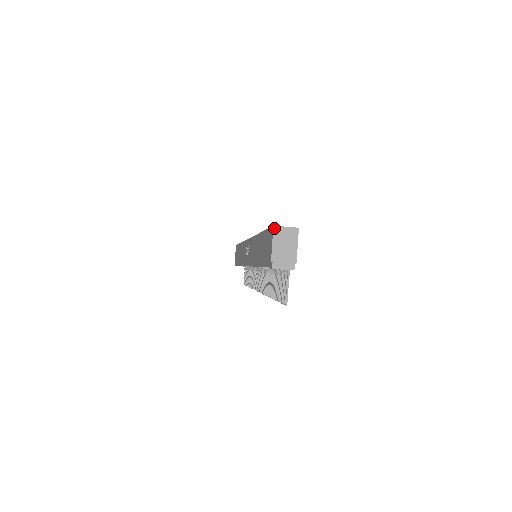
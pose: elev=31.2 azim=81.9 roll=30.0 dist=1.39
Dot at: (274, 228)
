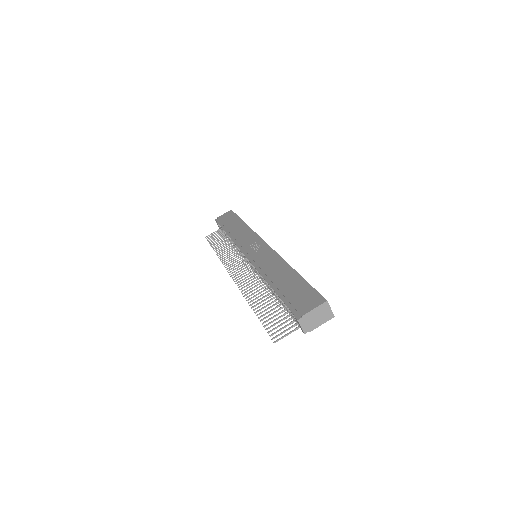
Dot at: (326, 302)
